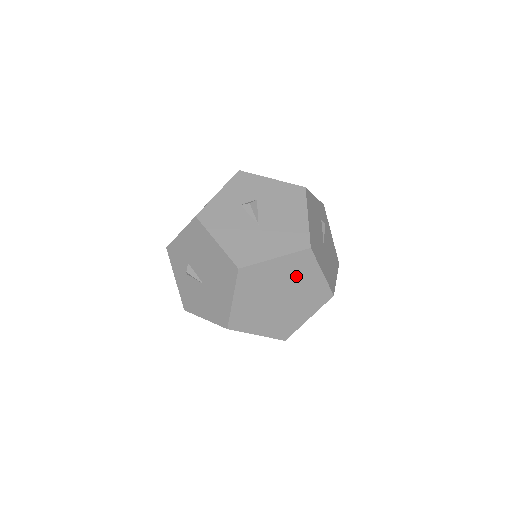
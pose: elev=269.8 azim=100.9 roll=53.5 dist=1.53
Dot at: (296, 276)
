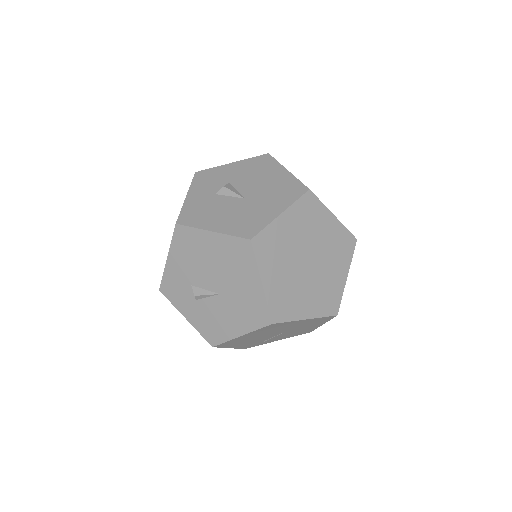
Dot at: (311, 229)
